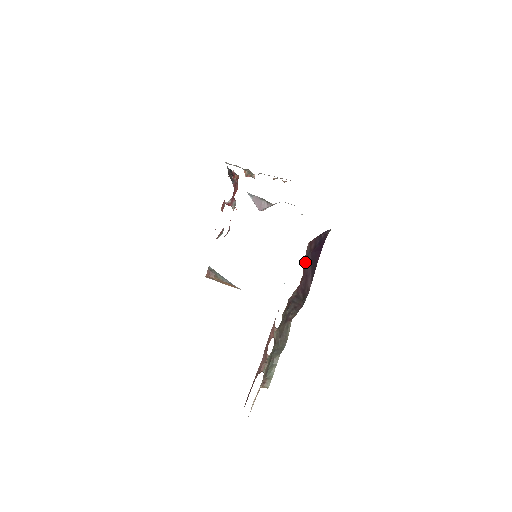
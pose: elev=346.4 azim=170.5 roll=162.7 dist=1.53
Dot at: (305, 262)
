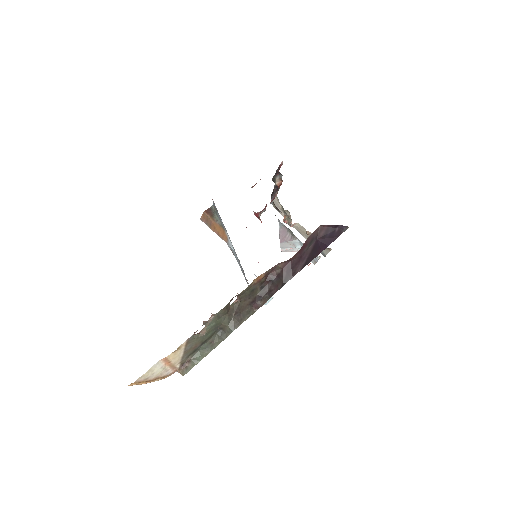
Dot at: (307, 242)
